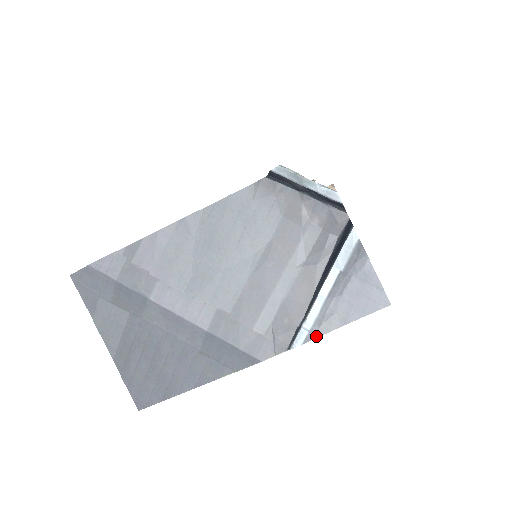
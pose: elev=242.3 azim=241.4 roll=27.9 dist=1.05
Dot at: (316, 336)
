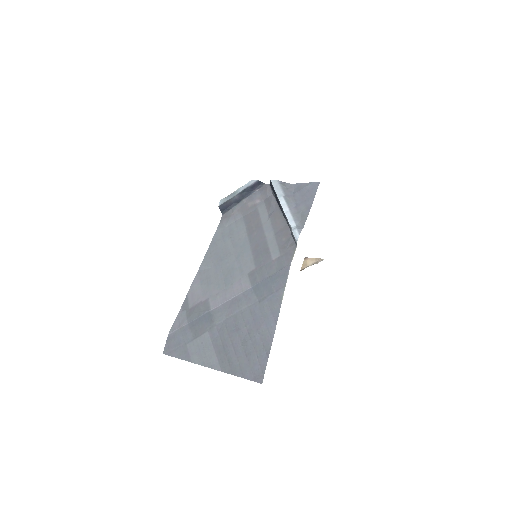
Dot at: (303, 226)
